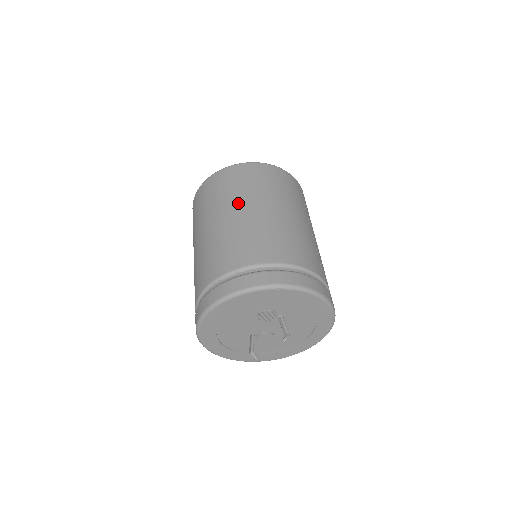
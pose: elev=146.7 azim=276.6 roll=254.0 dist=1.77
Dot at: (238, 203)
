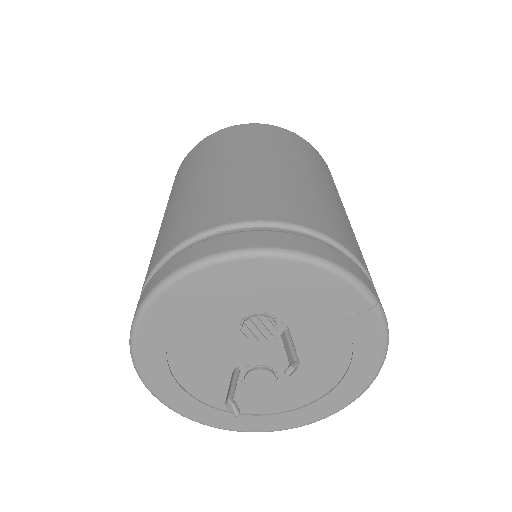
Dot at: (225, 159)
